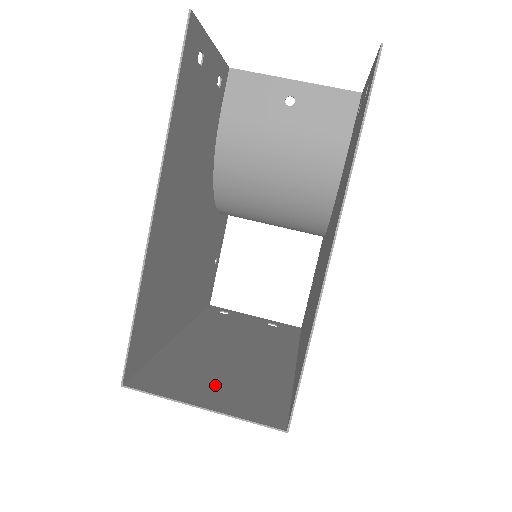
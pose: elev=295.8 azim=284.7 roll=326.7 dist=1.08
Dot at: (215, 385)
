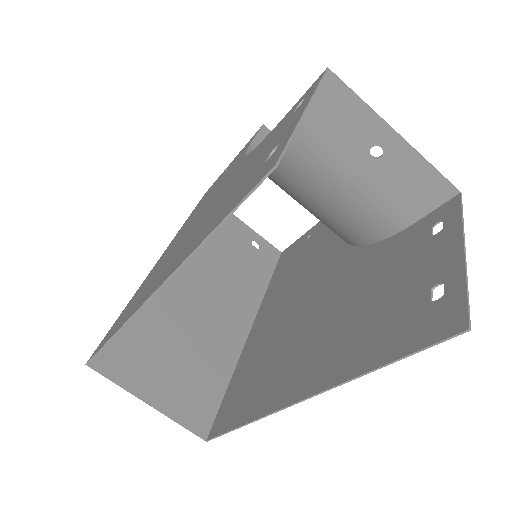
Dot at: (169, 366)
